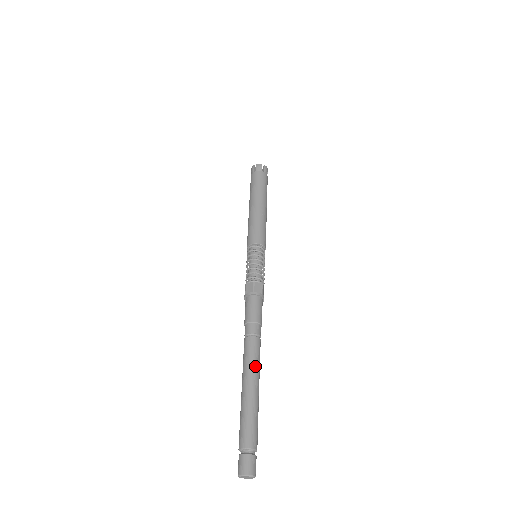
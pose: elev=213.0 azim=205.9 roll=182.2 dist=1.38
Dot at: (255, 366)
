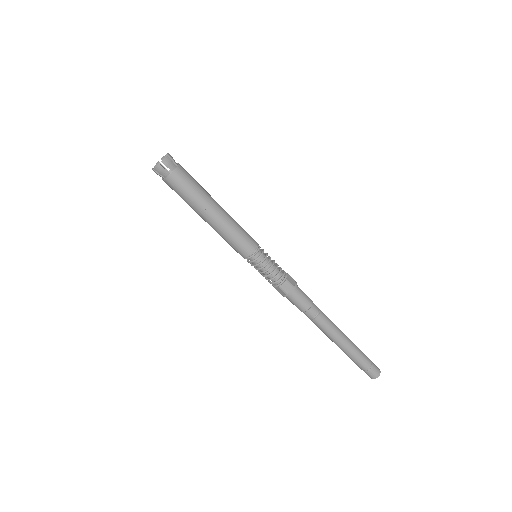
Dot at: (333, 333)
